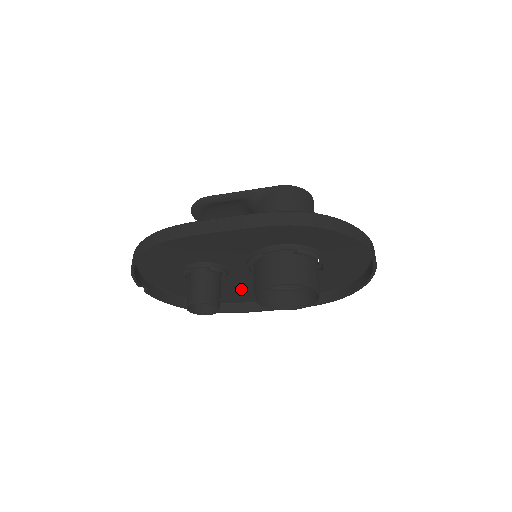
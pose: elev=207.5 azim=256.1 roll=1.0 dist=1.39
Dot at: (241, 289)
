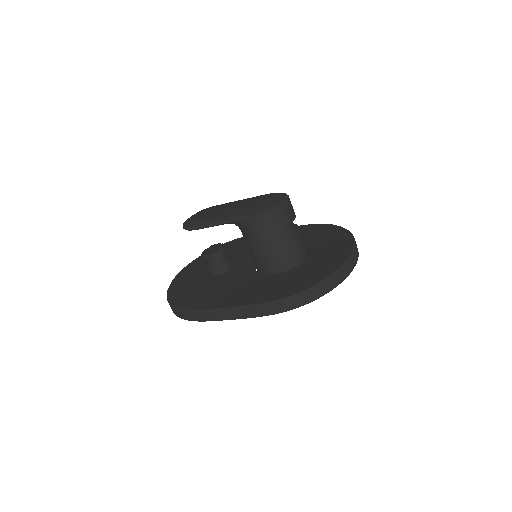
Dot at: occluded
